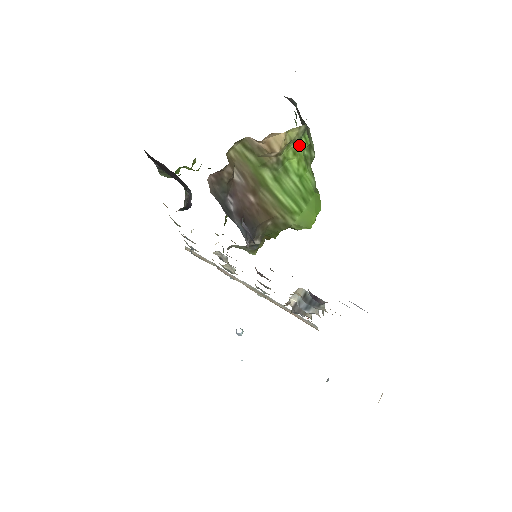
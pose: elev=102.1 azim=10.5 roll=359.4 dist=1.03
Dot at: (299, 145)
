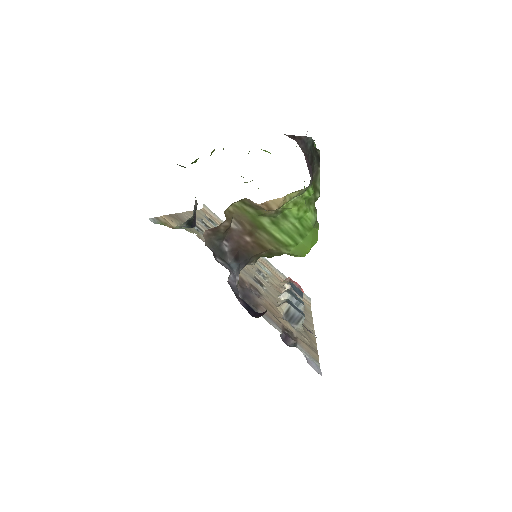
Dot at: (301, 198)
